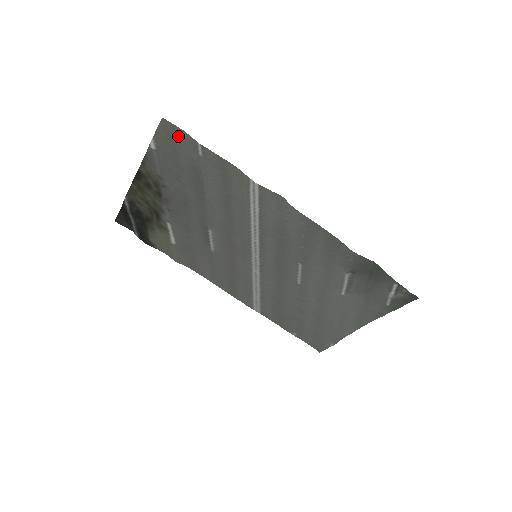
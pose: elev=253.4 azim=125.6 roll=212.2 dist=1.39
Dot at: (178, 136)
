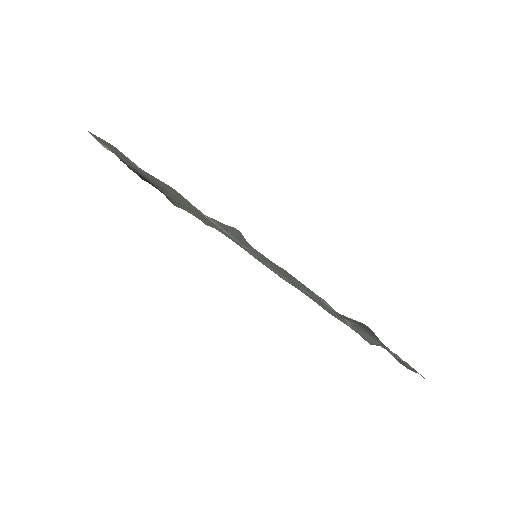
Dot at: (114, 147)
